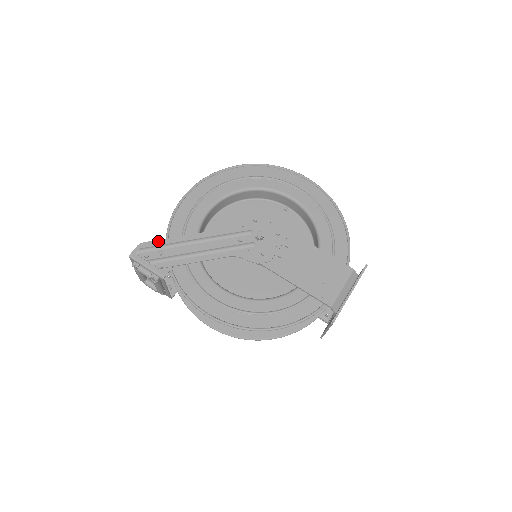
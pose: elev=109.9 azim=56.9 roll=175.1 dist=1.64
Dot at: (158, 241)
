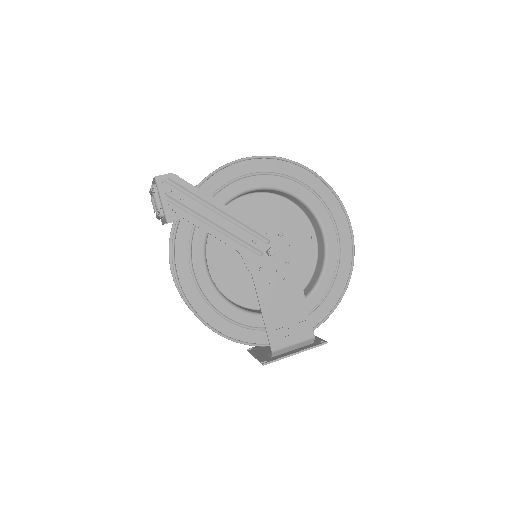
Dot at: (189, 185)
